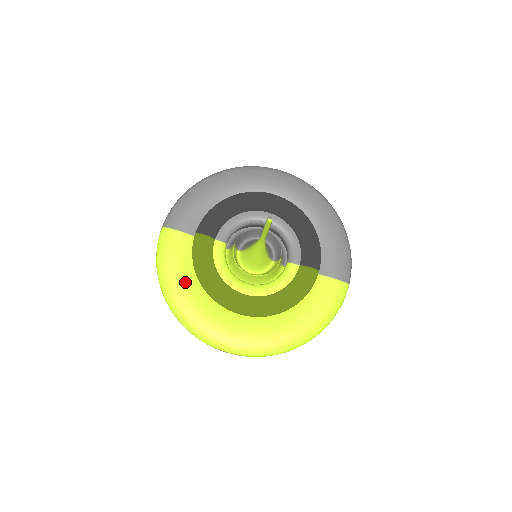
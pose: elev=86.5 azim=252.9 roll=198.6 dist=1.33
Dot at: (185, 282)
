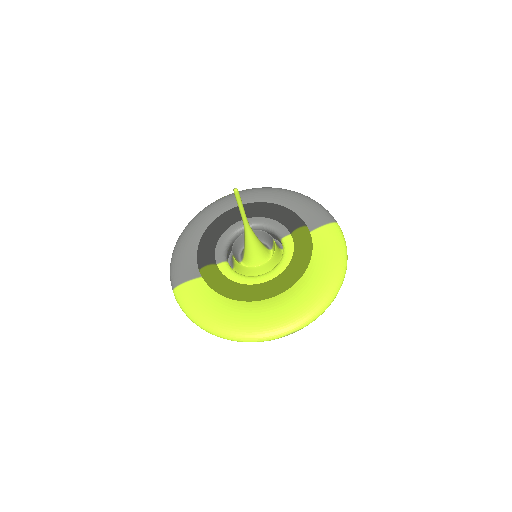
Dot at: (219, 310)
